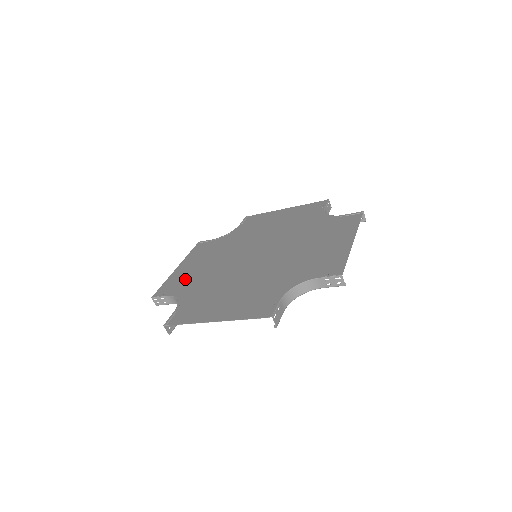
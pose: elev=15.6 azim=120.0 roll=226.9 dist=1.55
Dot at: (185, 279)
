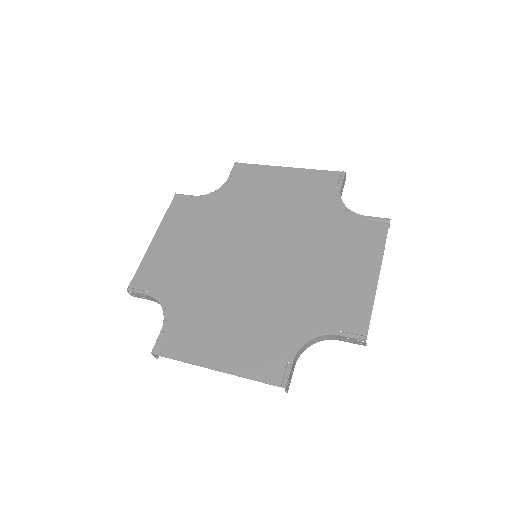
Dot at: (167, 269)
